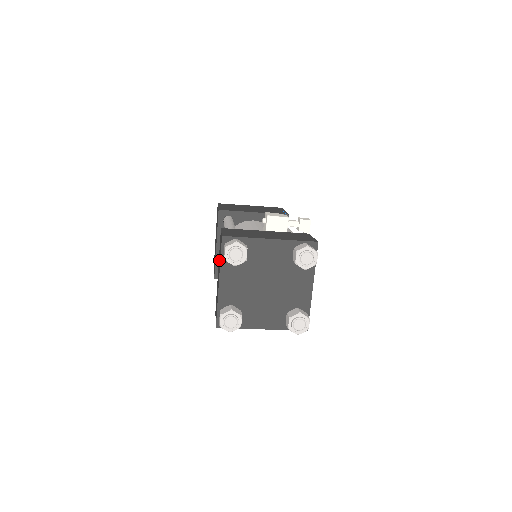
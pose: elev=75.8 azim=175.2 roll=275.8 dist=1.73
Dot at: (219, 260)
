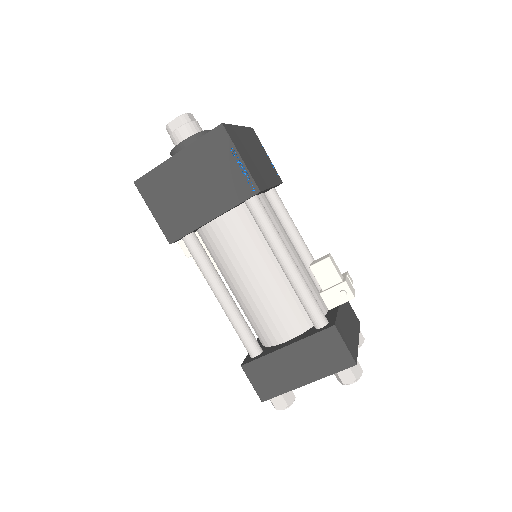
Dot at: (314, 357)
